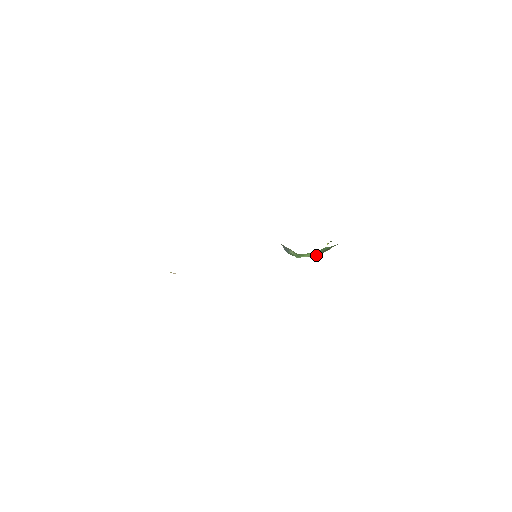
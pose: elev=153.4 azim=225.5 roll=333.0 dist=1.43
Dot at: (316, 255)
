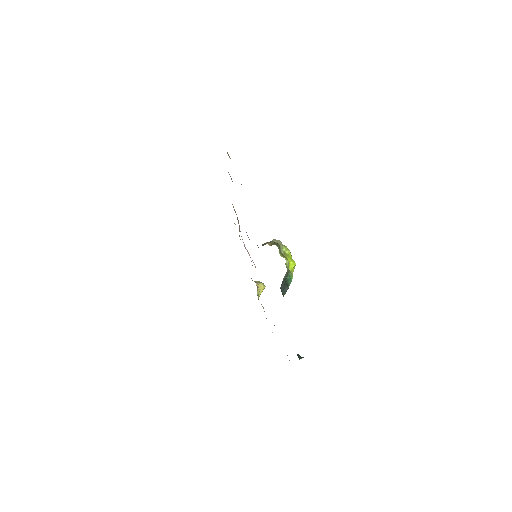
Dot at: occluded
